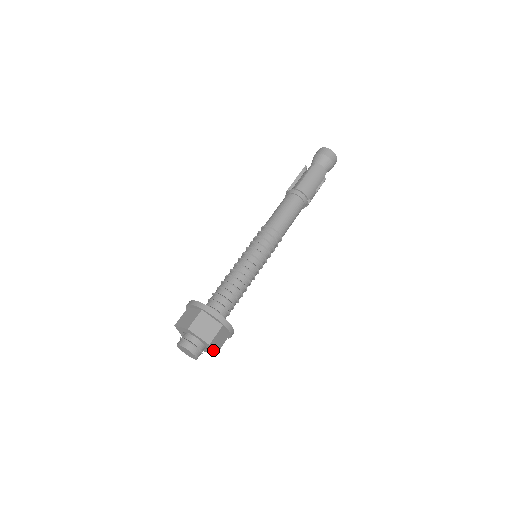
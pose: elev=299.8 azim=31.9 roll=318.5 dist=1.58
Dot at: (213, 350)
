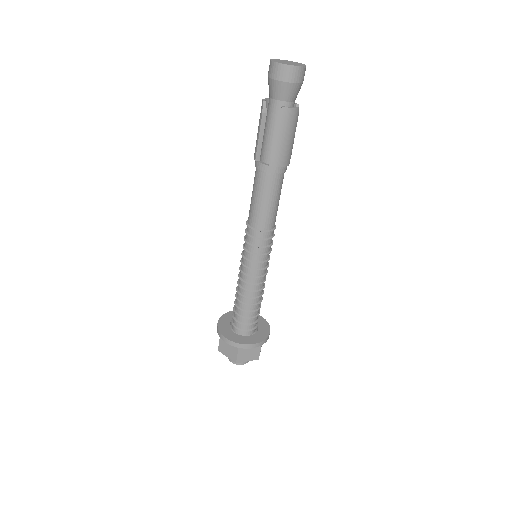
Dot at: occluded
